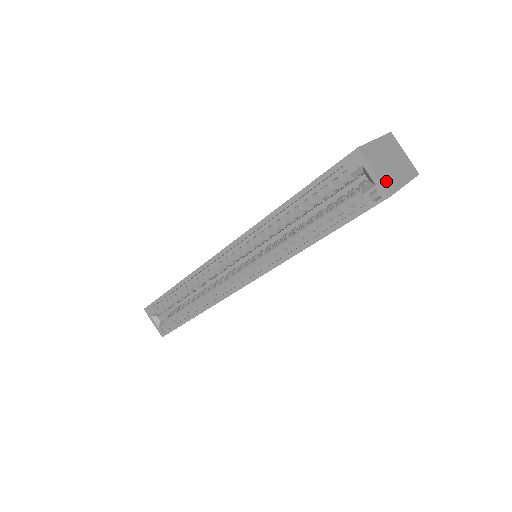
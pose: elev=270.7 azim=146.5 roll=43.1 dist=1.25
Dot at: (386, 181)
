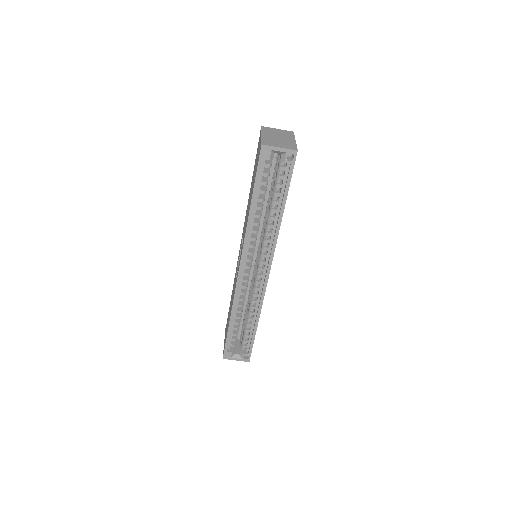
Dot at: (288, 147)
